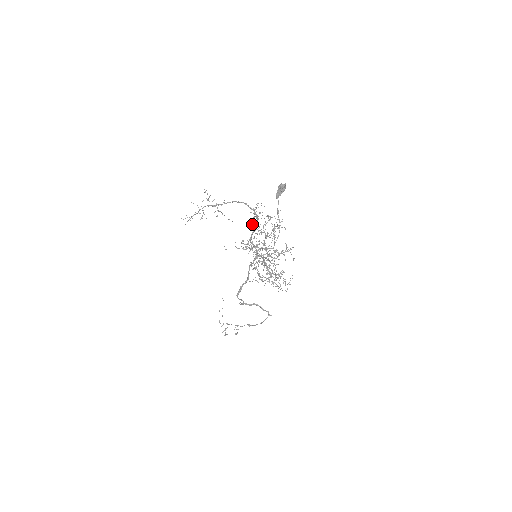
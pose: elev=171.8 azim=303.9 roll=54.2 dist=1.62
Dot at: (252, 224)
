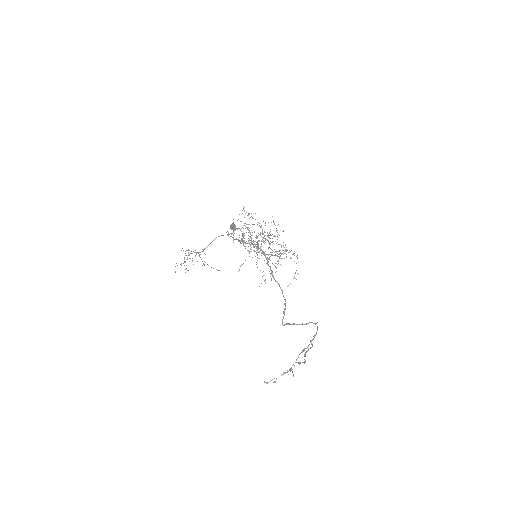
Dot at: occluded
